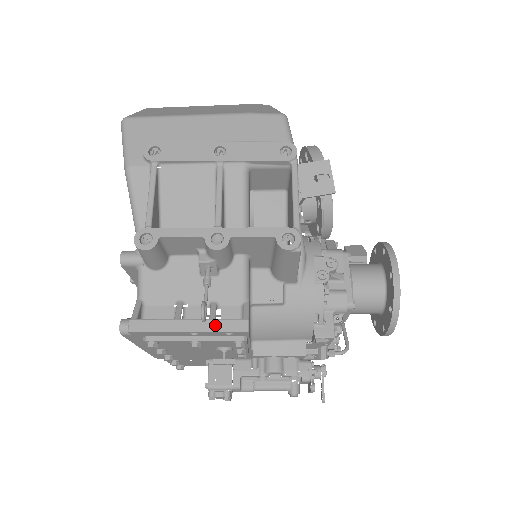
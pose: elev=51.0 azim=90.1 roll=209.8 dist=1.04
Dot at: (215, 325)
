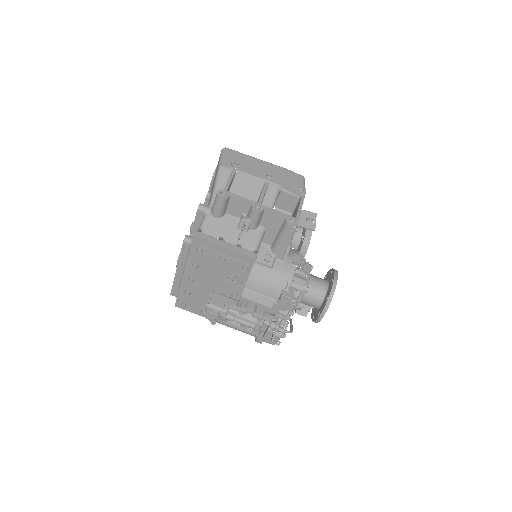
Dot at: (240, 250)
